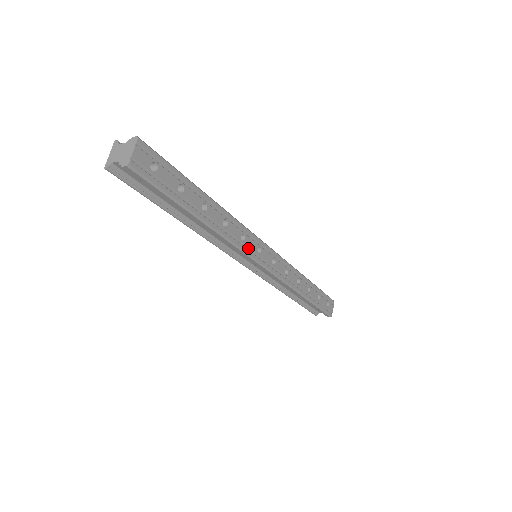
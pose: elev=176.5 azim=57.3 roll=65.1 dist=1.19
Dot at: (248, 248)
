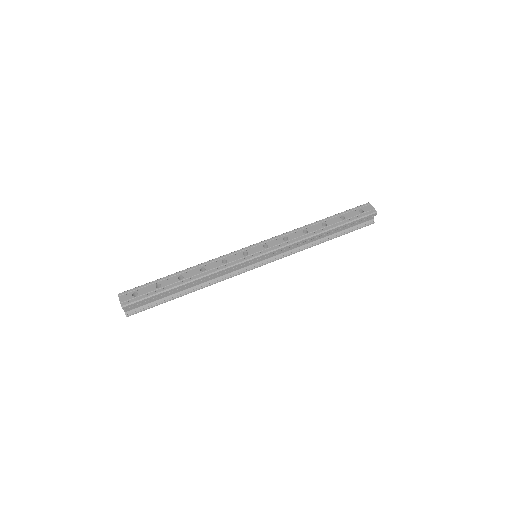
Dot at: (234, 261)
